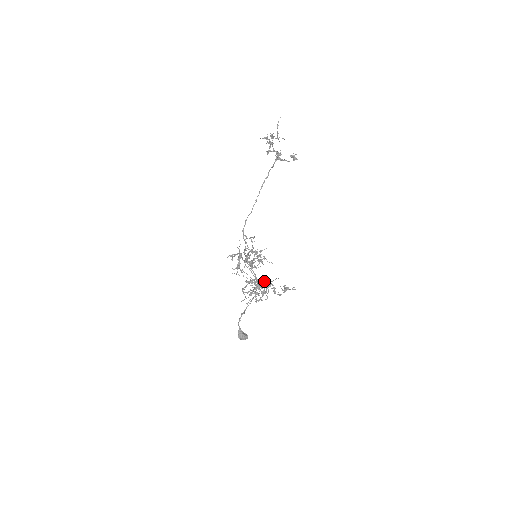
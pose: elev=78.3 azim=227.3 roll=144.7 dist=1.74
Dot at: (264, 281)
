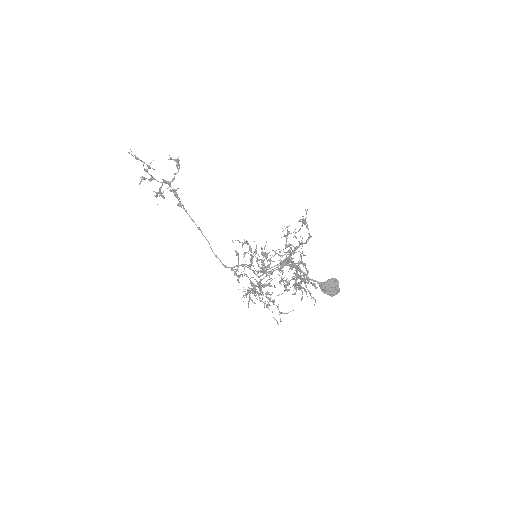
Dot at: occluded
